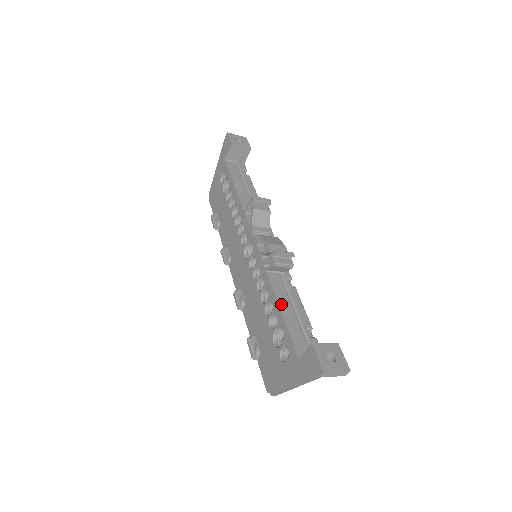
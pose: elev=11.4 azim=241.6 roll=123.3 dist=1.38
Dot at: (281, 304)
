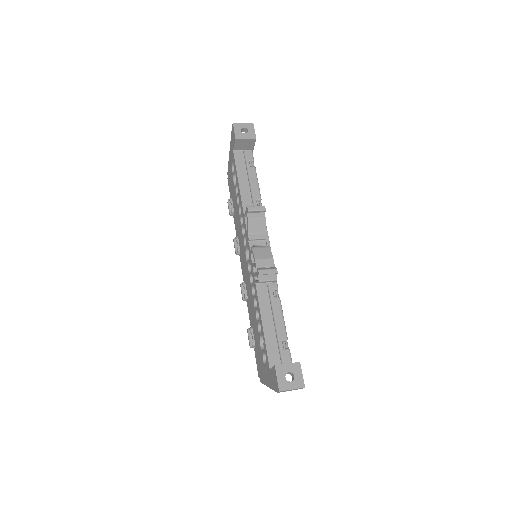
Dot at: (264, 317)
